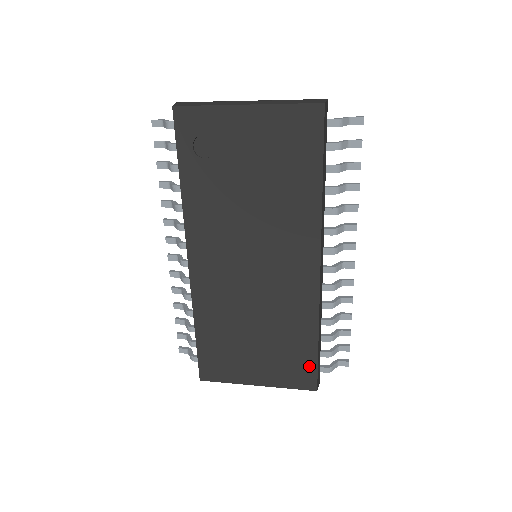
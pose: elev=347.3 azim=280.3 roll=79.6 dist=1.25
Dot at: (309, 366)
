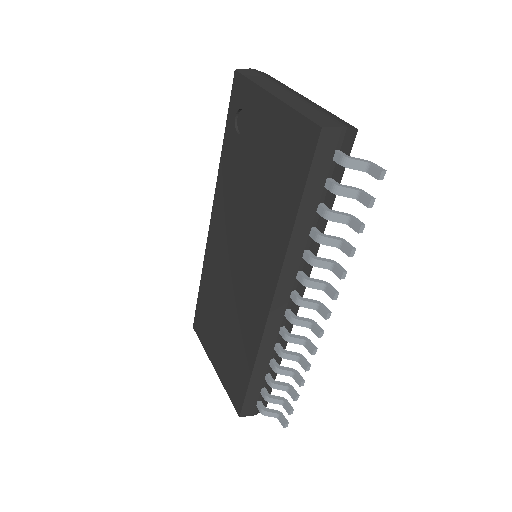
Dot at: (241, 389)
